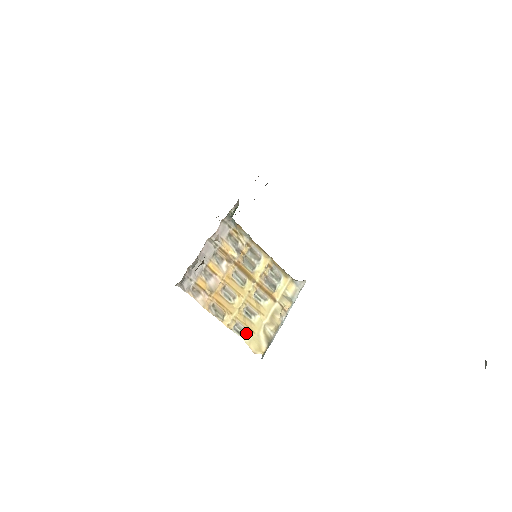
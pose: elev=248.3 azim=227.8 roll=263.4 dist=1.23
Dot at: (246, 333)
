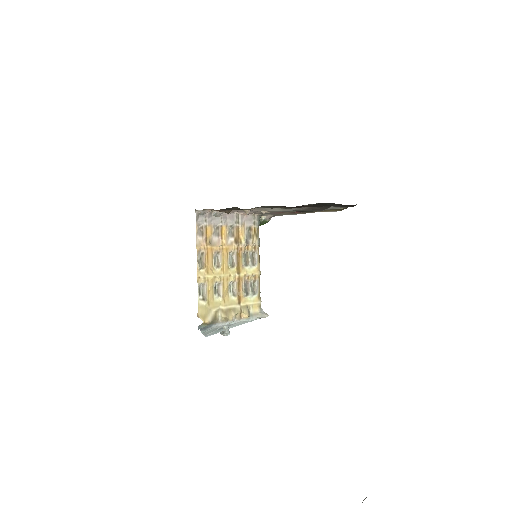
Dot at: (204, 298)
